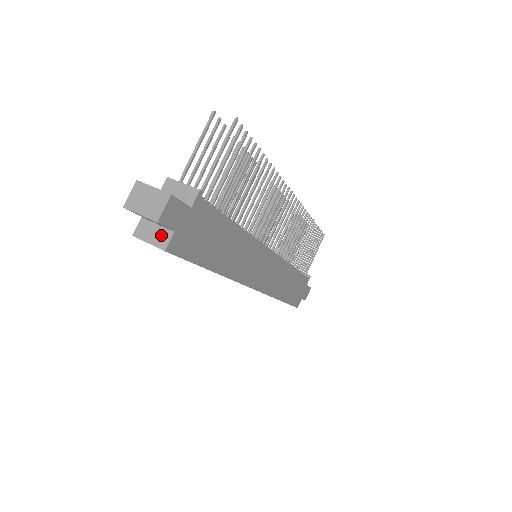
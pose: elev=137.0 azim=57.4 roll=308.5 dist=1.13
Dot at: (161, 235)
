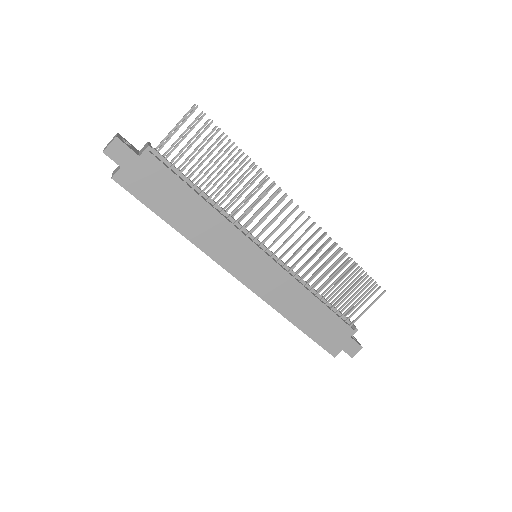
Dot at: (117, 170)
